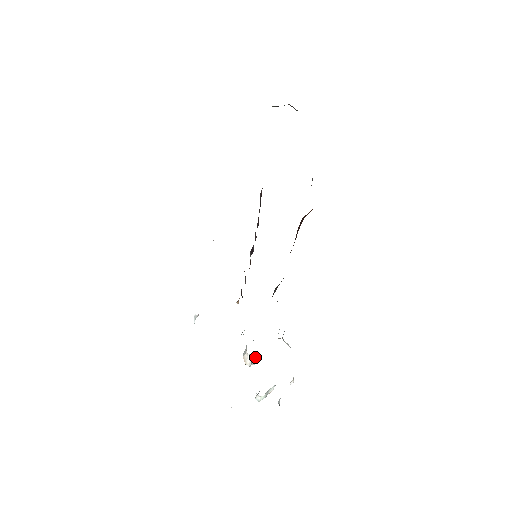
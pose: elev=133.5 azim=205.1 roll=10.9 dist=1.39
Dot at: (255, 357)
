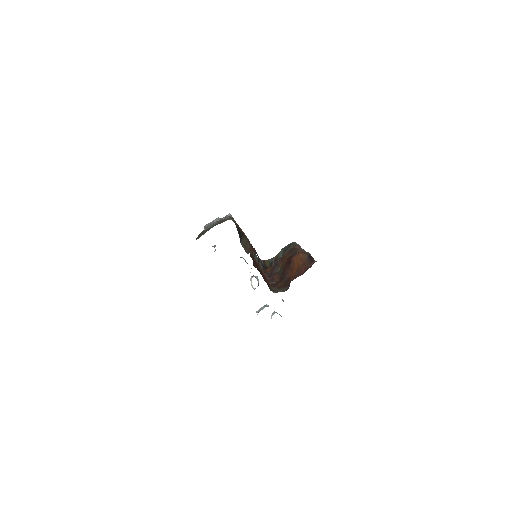
Dot at: occluded
